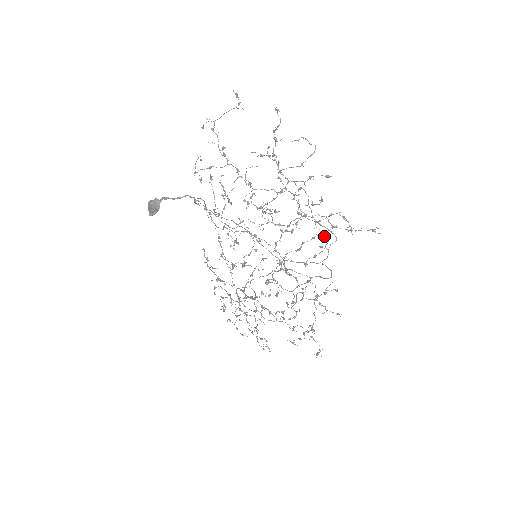
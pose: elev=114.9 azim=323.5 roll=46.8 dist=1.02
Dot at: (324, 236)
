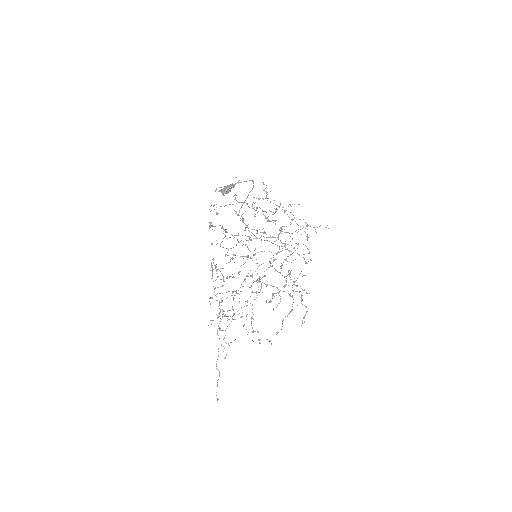
Dot at: occluded
